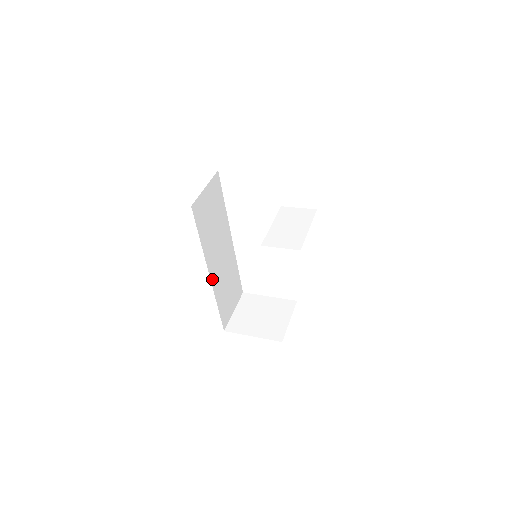
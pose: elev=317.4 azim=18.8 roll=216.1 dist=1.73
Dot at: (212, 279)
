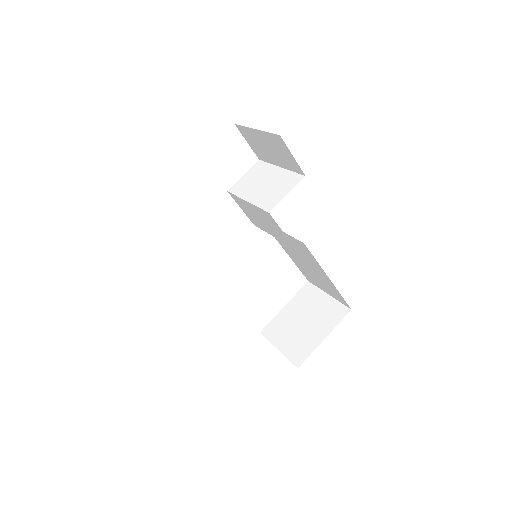
Dot at: occluded
